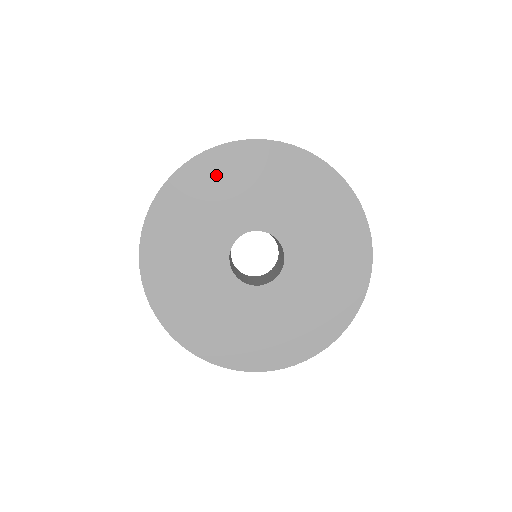
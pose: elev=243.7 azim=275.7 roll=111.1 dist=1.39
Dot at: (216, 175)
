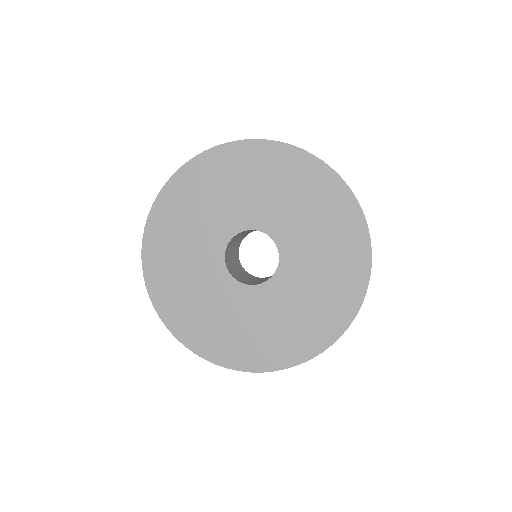
Dot at: (198, 185)
